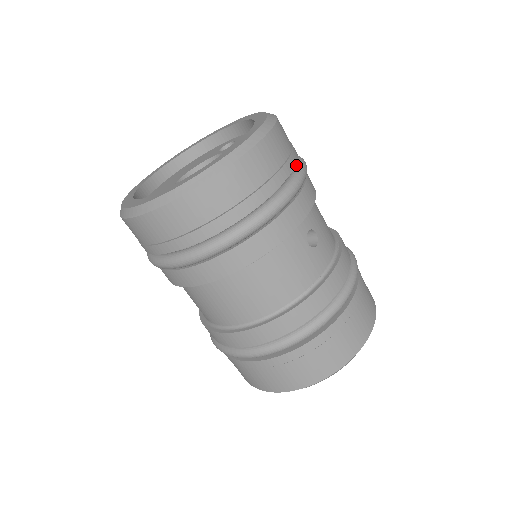
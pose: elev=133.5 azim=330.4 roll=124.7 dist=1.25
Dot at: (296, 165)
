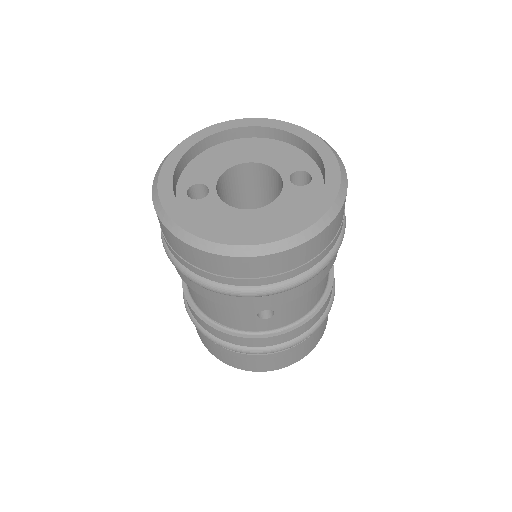
Dot at: (301, 272)
